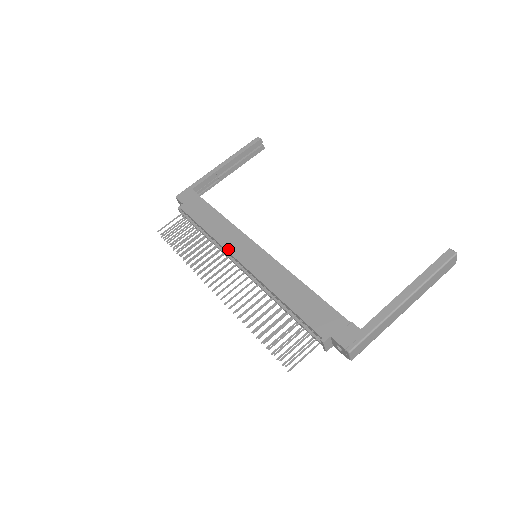
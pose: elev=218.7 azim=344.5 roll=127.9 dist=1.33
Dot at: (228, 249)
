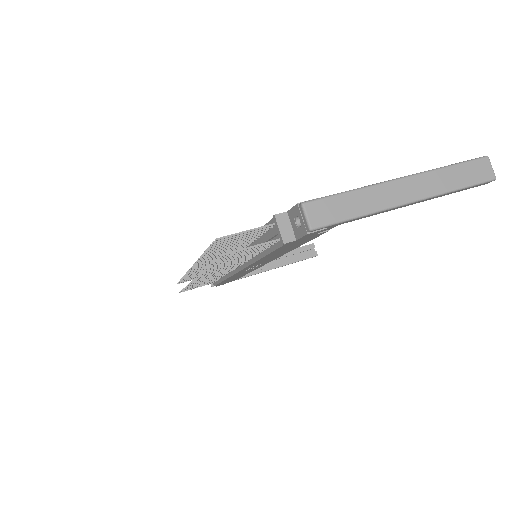
Dot at: occluded
